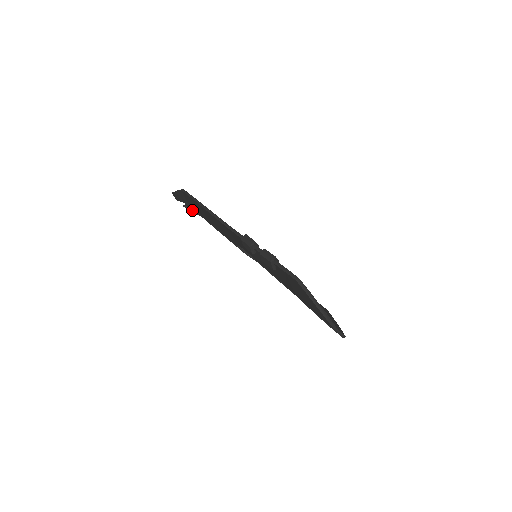
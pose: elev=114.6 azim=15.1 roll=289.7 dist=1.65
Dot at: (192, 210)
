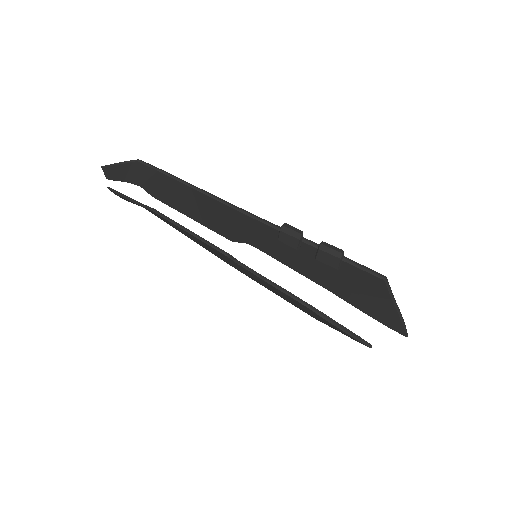
Dot at: (124, 195)
